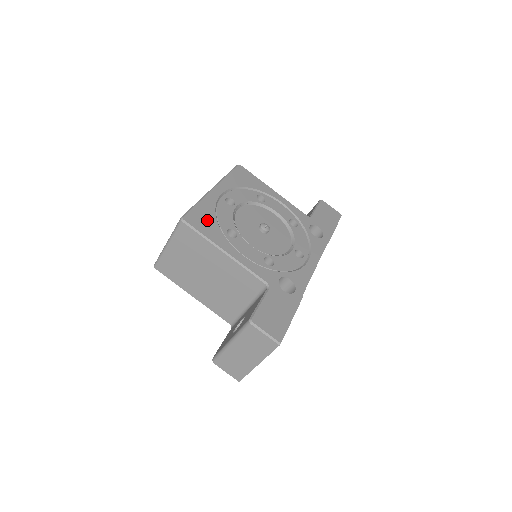
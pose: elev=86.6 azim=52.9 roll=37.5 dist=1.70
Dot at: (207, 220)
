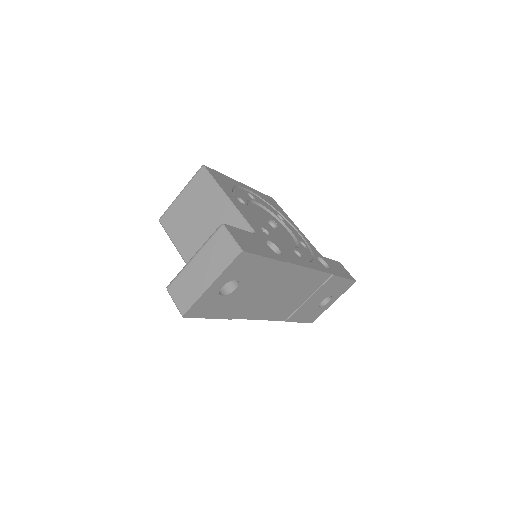
Dot at: (224, 181)
